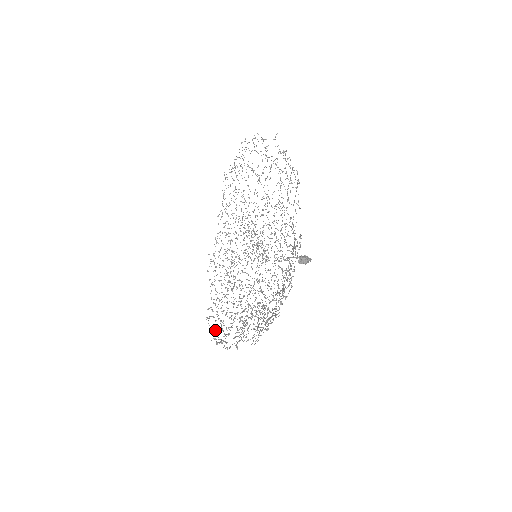
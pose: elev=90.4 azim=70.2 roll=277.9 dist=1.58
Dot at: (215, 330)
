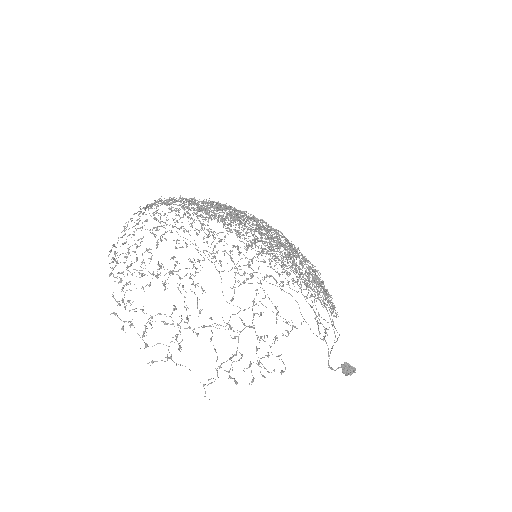
Dot at: occluded
